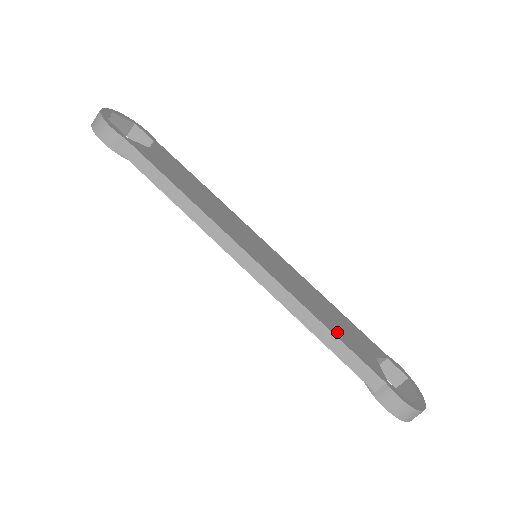
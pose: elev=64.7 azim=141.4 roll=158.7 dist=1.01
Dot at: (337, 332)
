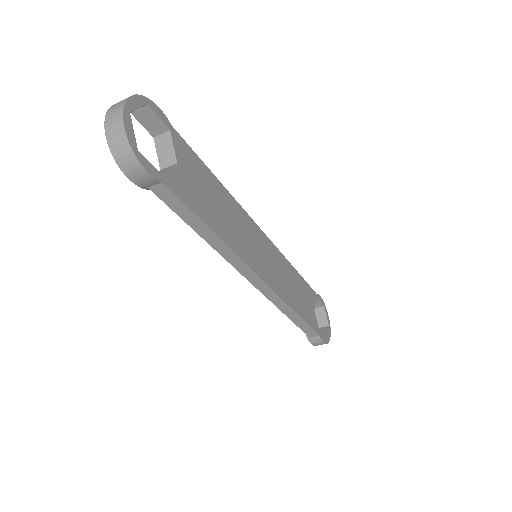
Dot at: (301, 311)
